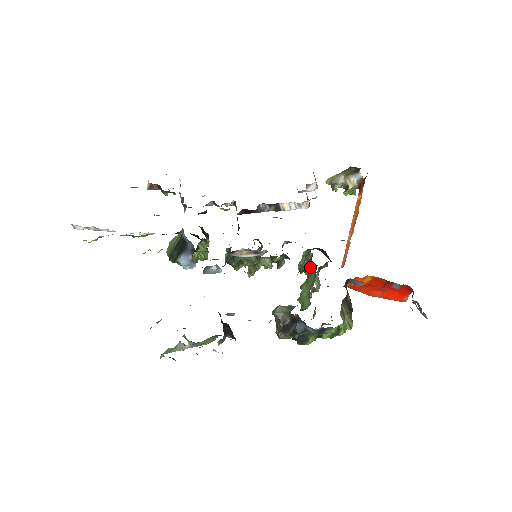
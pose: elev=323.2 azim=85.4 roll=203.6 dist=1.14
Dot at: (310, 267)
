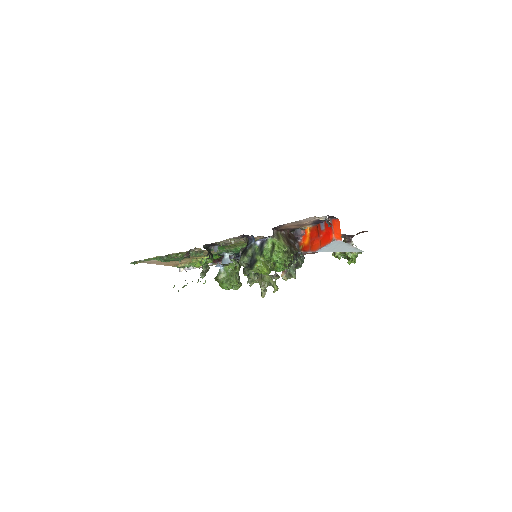
Dot at: occluded
